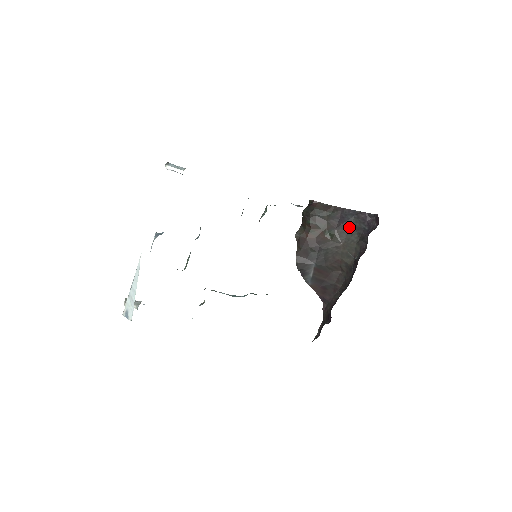
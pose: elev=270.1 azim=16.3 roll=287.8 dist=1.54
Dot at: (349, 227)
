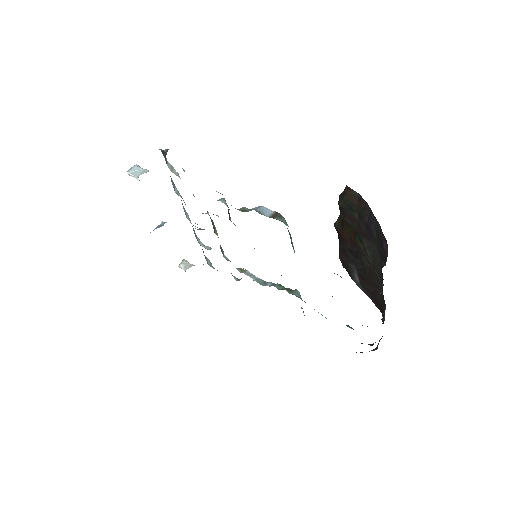
Dot at: (374, 243)
